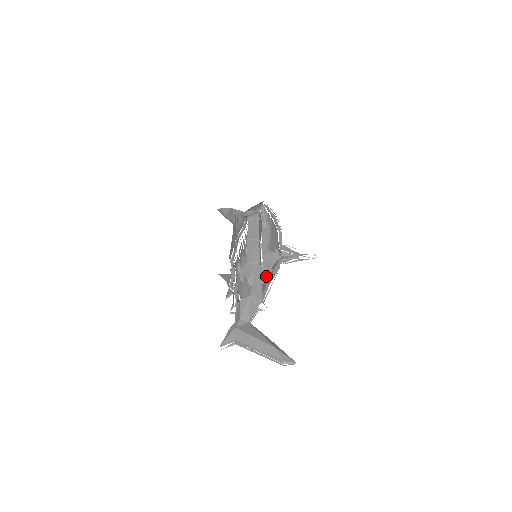
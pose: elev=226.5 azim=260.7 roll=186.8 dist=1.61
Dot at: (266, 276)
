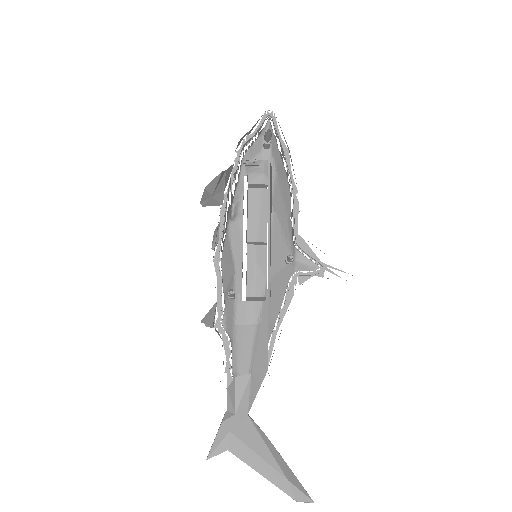
Dot at: (274, 317)
